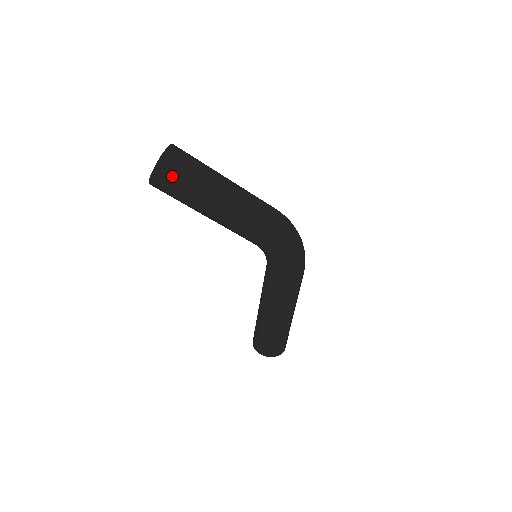
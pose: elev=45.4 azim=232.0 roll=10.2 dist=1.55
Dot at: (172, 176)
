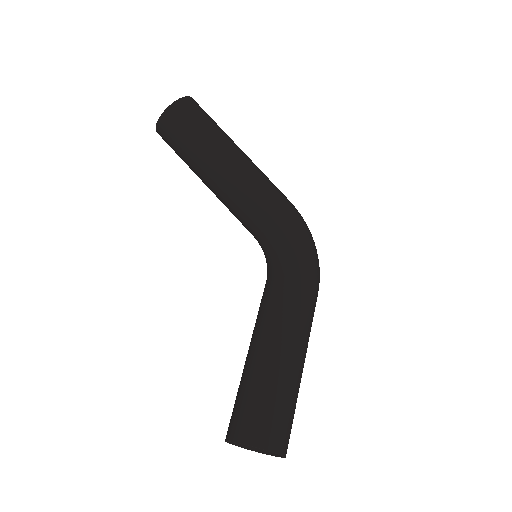
Dot at: (191, 106)
